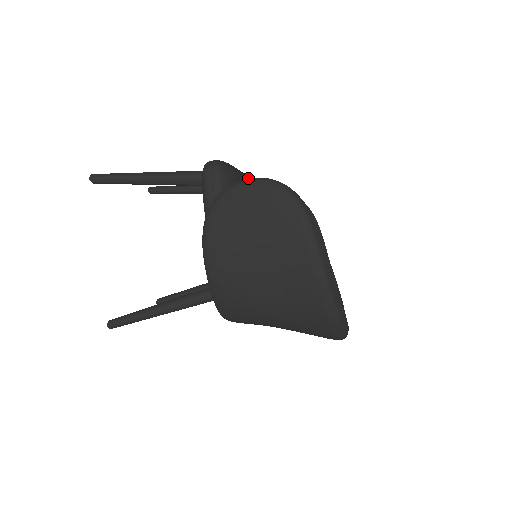
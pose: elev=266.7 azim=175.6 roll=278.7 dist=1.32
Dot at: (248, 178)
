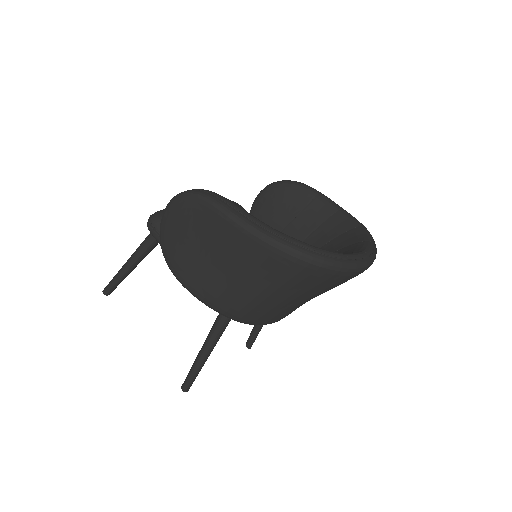
Dot at: occluded
